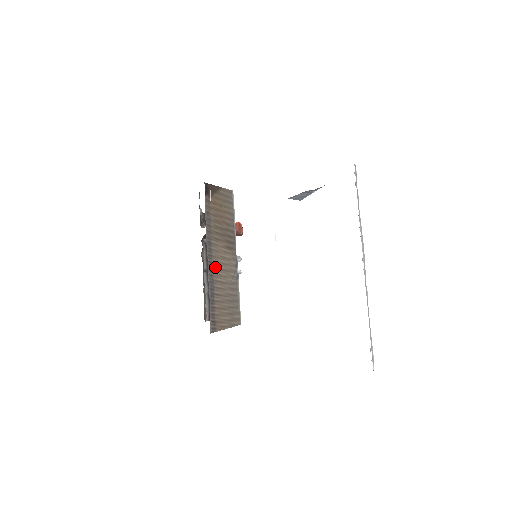
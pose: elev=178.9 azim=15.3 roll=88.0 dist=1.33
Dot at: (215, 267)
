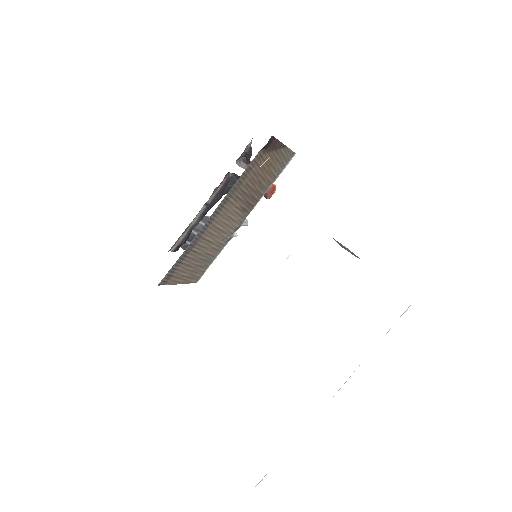
Dot at: (213, 225)
